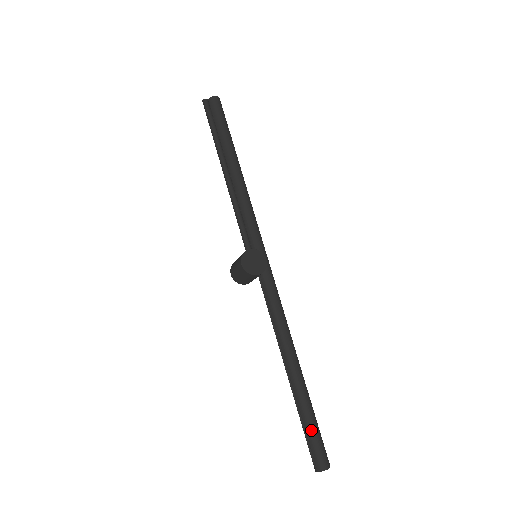
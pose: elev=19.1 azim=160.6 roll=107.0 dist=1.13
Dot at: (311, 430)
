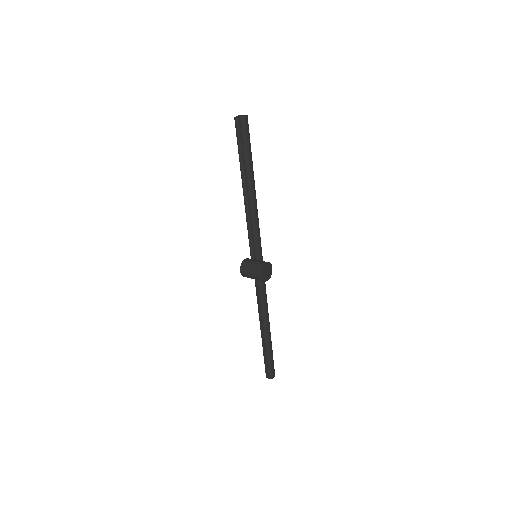
Dot at: (271, 359)
